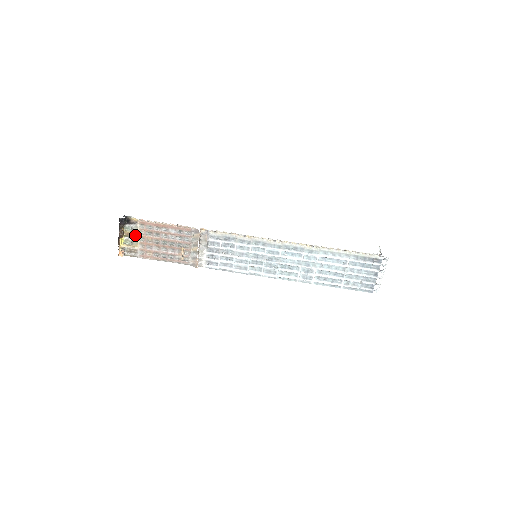
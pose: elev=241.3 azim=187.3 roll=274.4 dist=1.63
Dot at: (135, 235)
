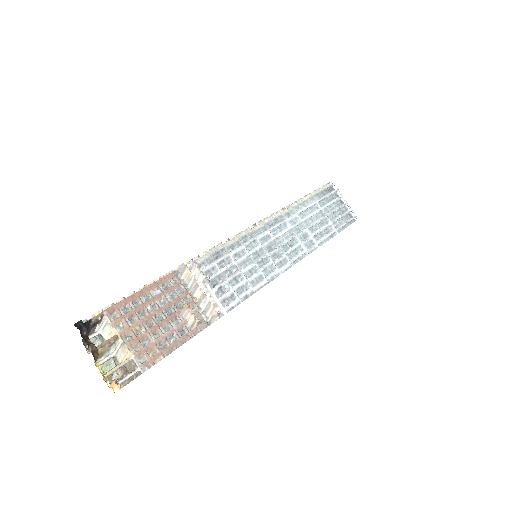
Dot at: (113, 338)
